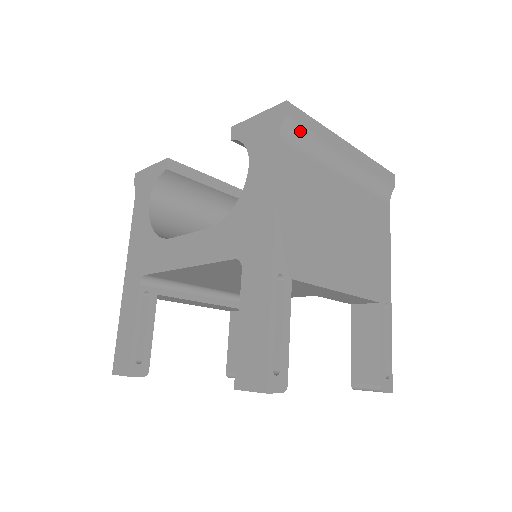
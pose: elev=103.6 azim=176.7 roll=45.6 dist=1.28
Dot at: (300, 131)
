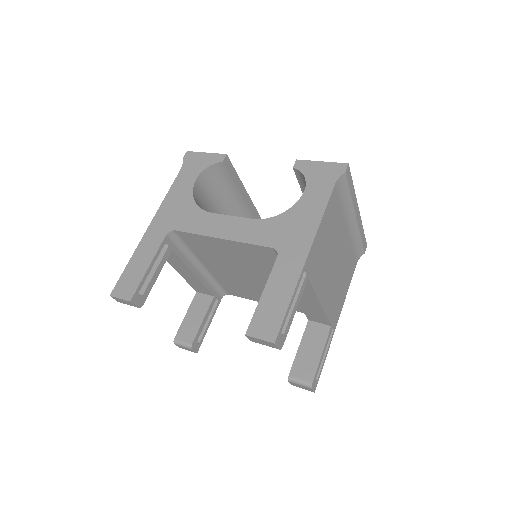
Dot at: (345, 186)
